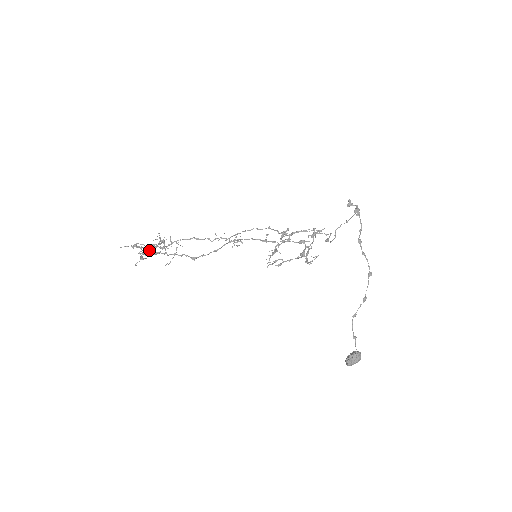
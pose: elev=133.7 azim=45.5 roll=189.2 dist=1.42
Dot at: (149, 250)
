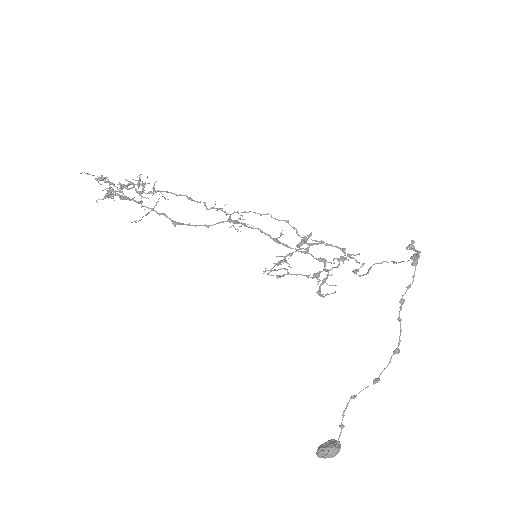
Dot at: (119, 191)
